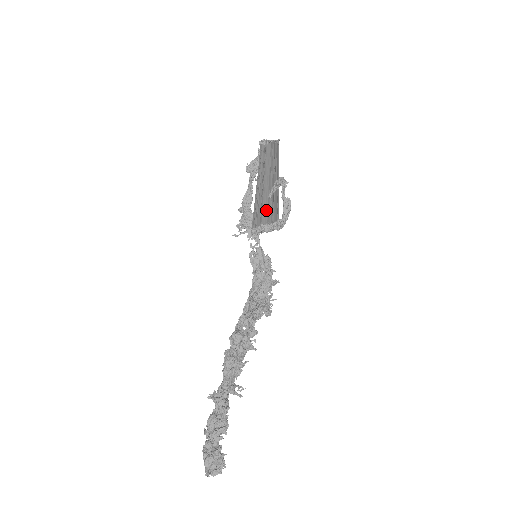
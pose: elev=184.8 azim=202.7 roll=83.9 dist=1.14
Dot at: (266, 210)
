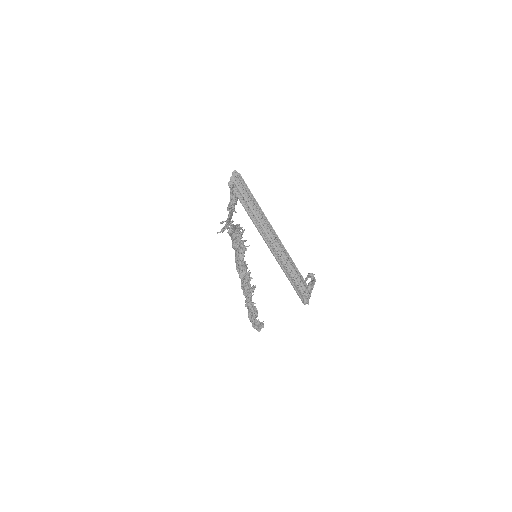
Dot at: (293, 275)
